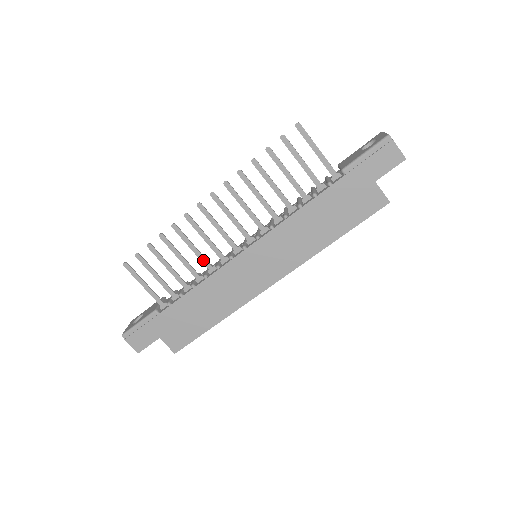
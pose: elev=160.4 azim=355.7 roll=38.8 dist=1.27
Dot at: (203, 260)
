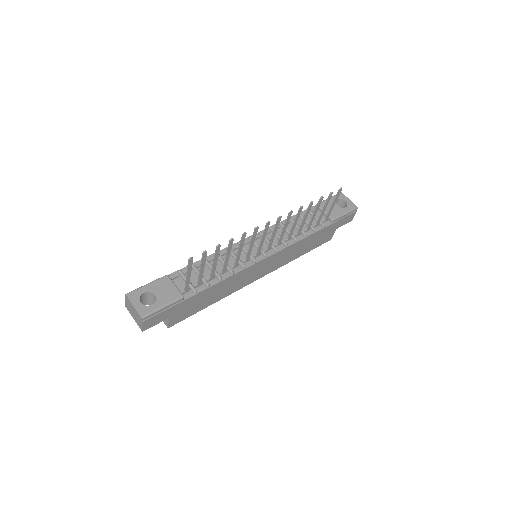
Dot at: (238, 260)
